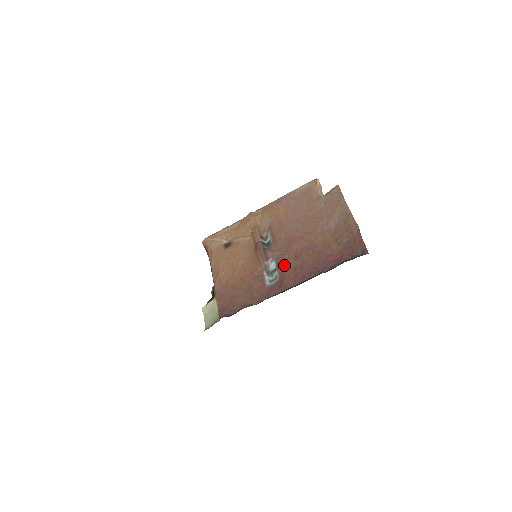
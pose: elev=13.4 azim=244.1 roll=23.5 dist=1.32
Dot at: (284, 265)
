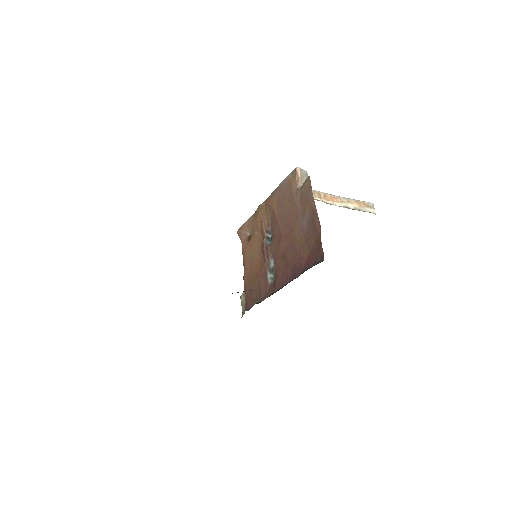
Dot at: (277, 264)
